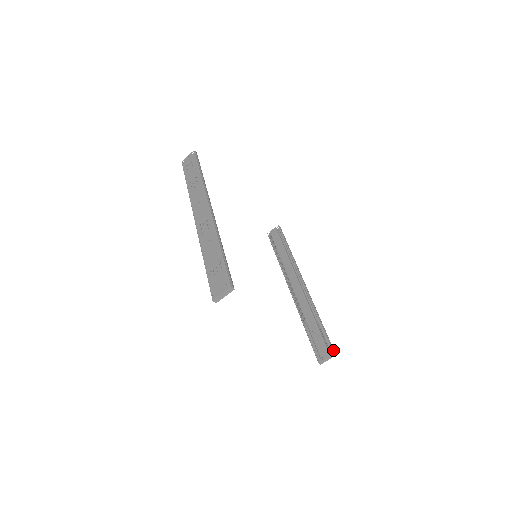
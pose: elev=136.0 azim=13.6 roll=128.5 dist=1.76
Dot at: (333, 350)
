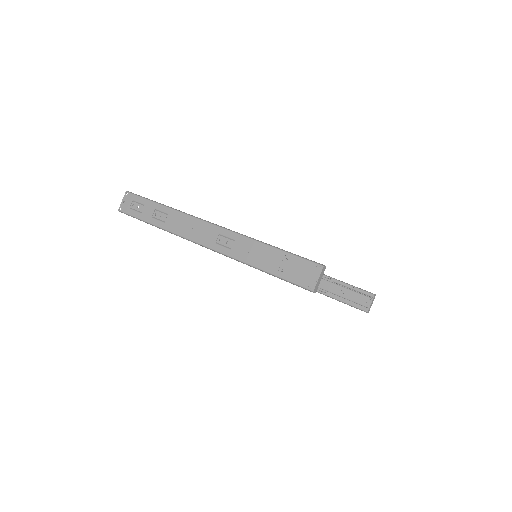
Dot at: (371, 293)
